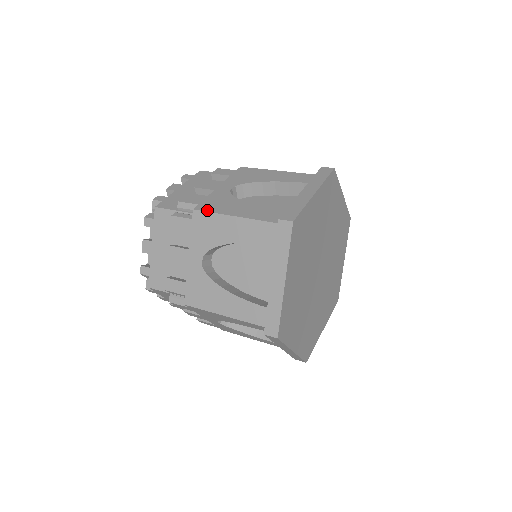
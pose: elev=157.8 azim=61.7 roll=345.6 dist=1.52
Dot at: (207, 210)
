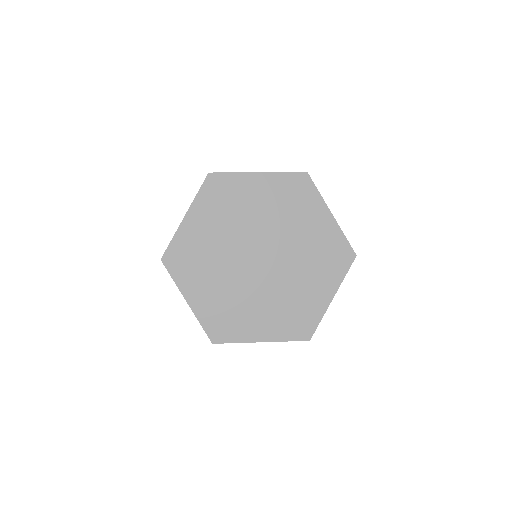
Dot at: occluded
